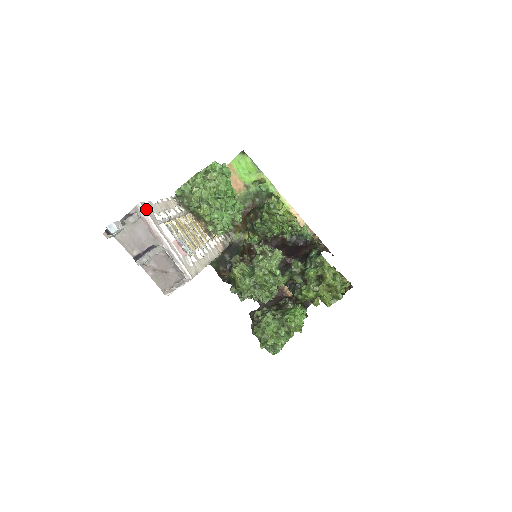
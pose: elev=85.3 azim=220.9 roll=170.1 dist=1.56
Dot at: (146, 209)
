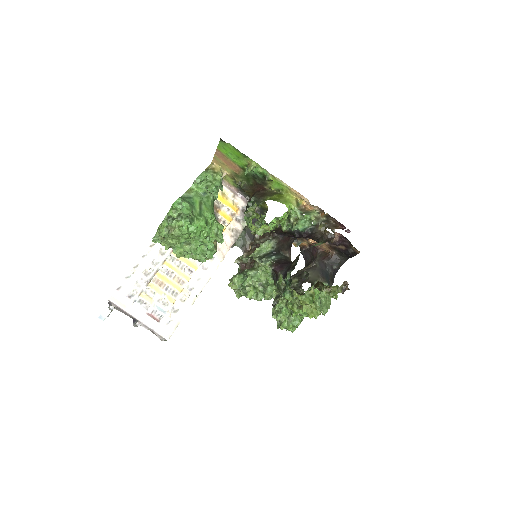
Dot at: (117, 298)
